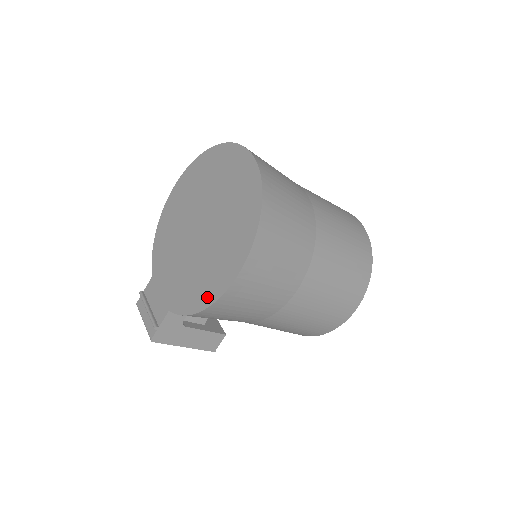
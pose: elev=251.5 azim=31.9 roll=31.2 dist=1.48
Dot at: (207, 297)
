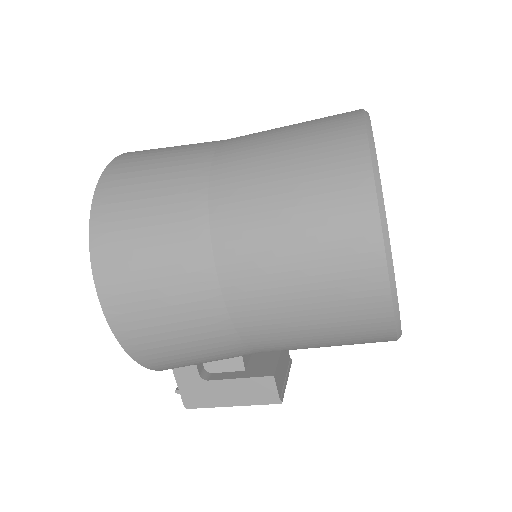
Dot at: occluded
